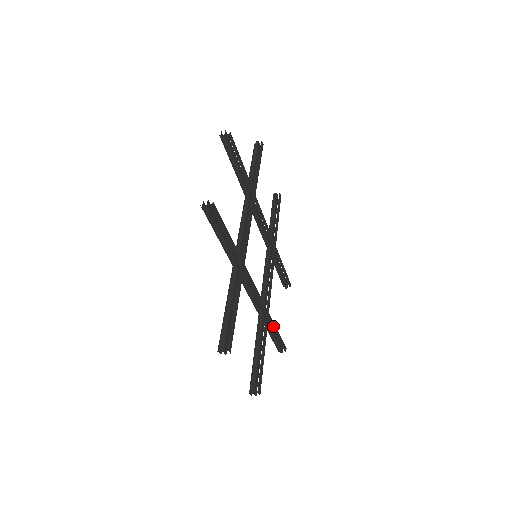
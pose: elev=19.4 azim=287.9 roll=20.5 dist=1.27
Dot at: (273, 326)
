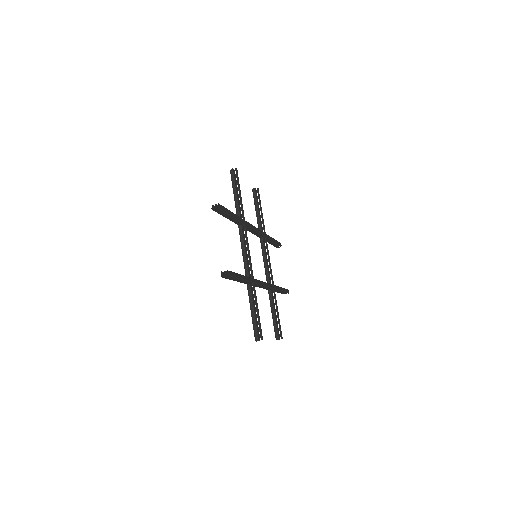
Dot at: (255, 297)
